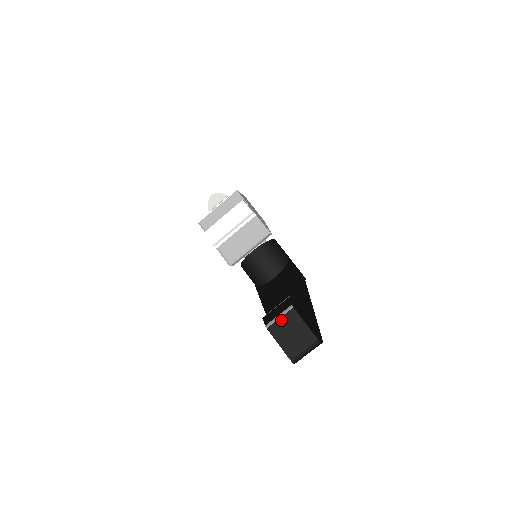
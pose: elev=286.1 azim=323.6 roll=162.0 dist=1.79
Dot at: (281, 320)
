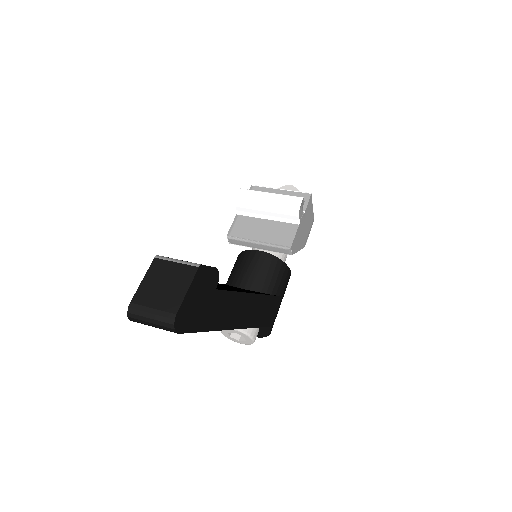
Dot at: (174, 265)
